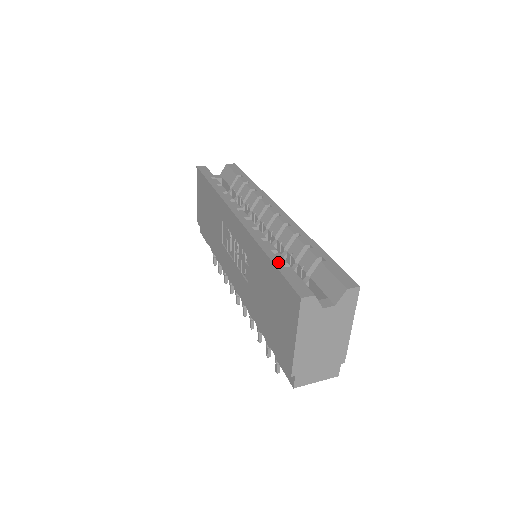
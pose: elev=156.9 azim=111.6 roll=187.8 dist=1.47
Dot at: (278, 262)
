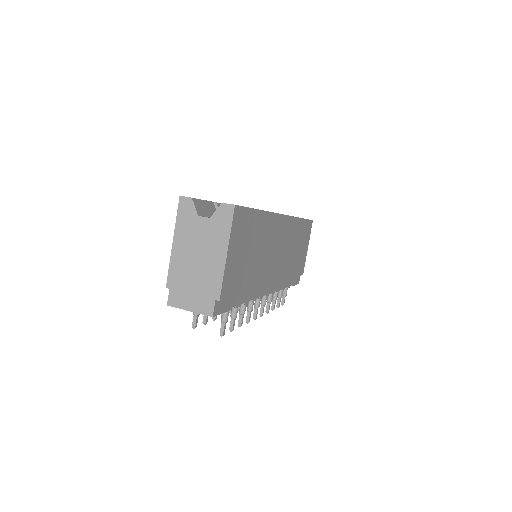
Dot at: occluded
